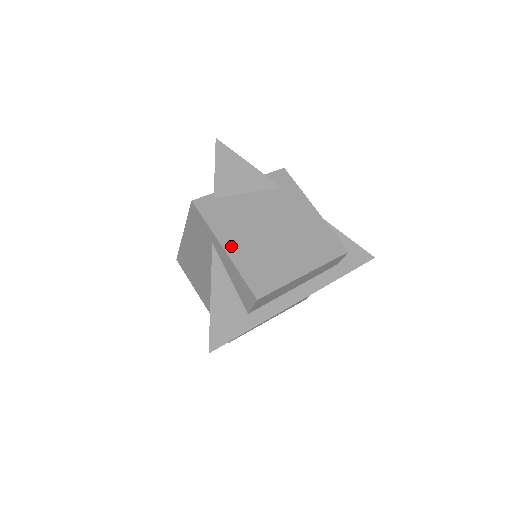
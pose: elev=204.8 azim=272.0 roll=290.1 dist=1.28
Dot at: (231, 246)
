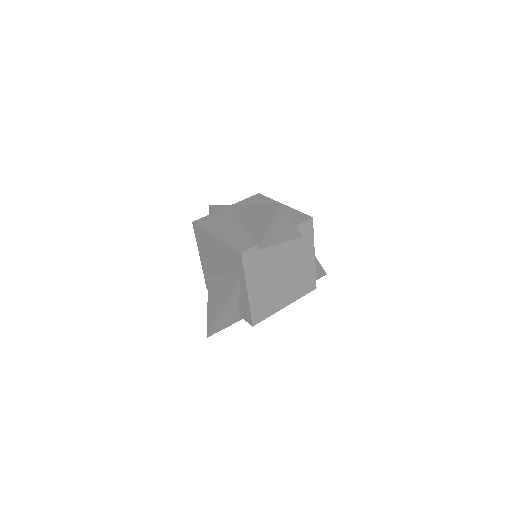
Dot at: (253, 290)
